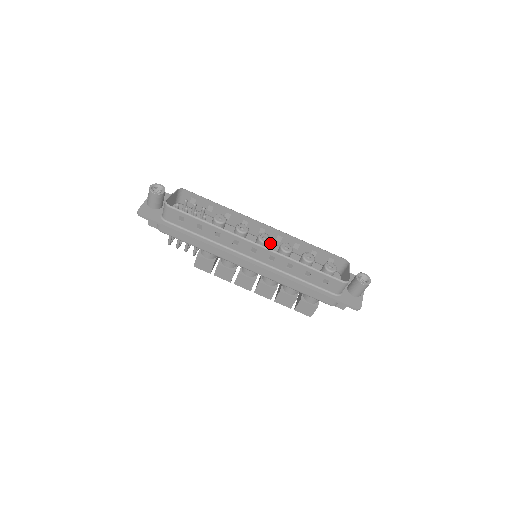
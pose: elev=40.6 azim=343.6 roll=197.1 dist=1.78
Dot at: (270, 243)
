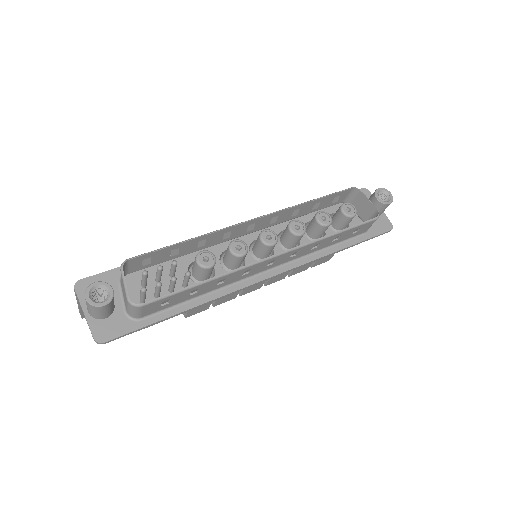
Dot at: (261, 229)
